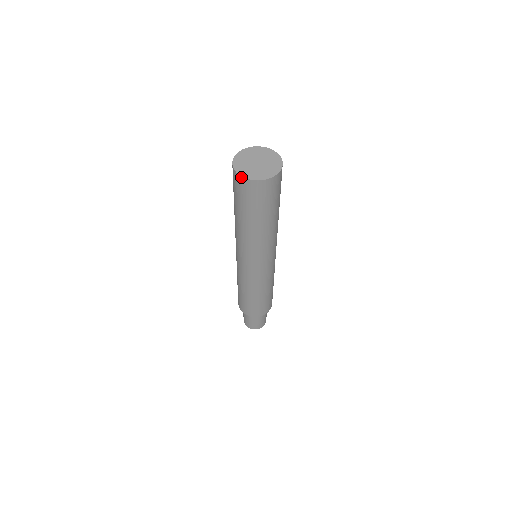
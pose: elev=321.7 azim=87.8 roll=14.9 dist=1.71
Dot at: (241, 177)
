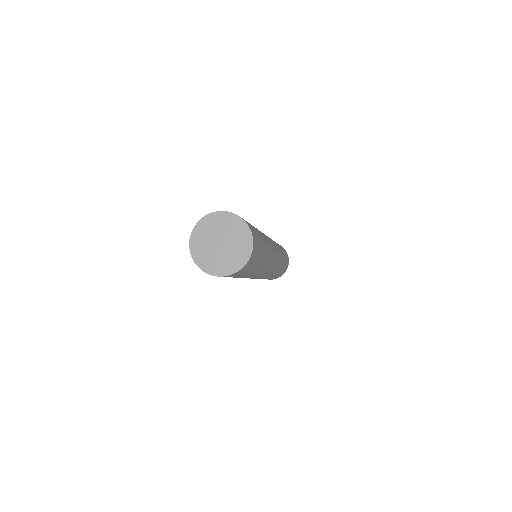
Dot at: (193, 259)
